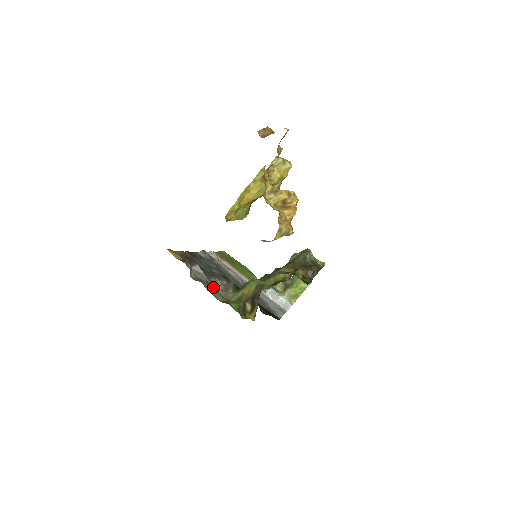
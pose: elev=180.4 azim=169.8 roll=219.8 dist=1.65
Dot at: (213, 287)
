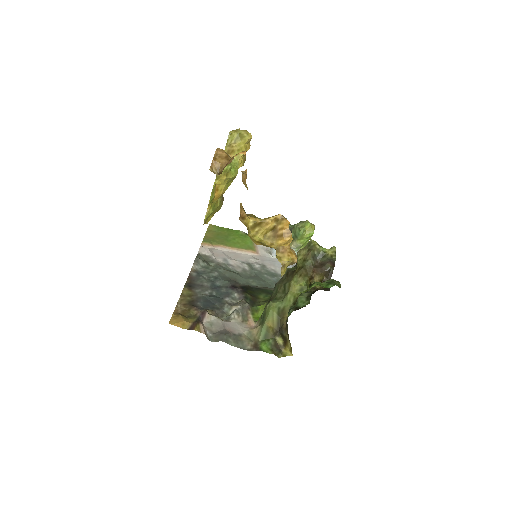
Dot at: (234, 333)
